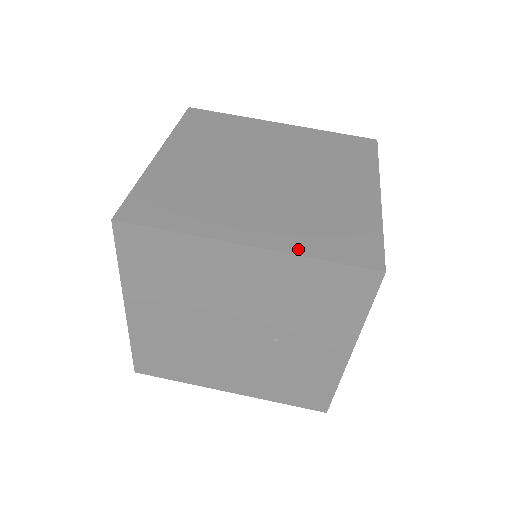
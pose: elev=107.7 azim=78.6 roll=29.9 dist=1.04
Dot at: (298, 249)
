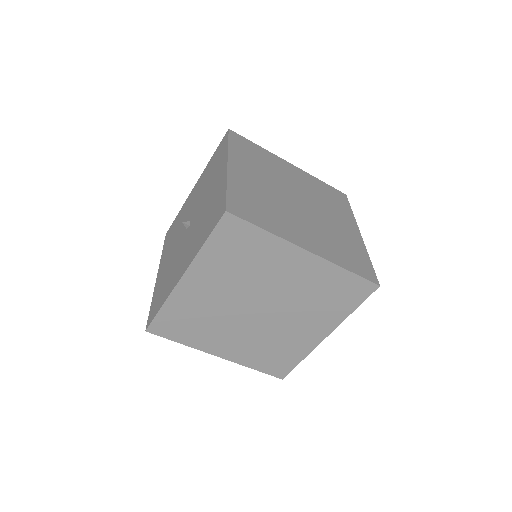
Dot at: (245, 363)
